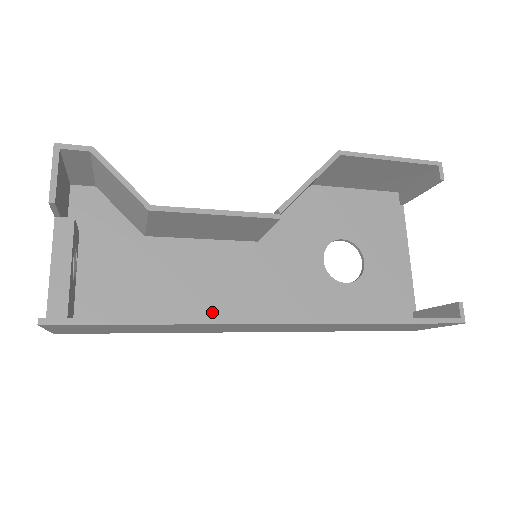
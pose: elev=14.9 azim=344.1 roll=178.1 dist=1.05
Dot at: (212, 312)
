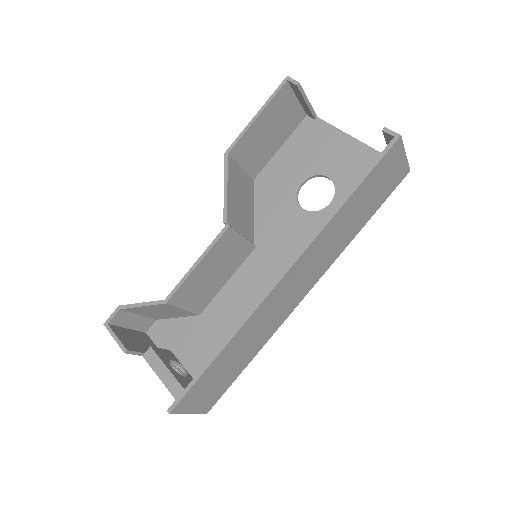
Dot at: occluded
